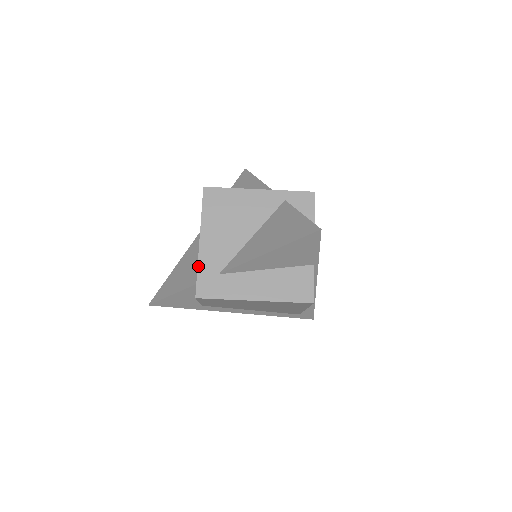
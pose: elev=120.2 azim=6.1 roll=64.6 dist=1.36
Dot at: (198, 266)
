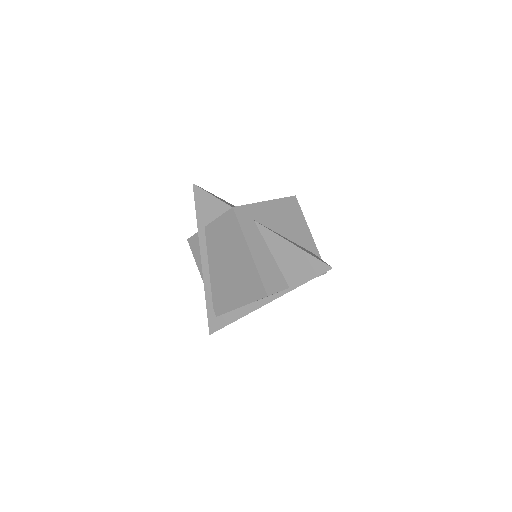
Dot at: (252, 204)
